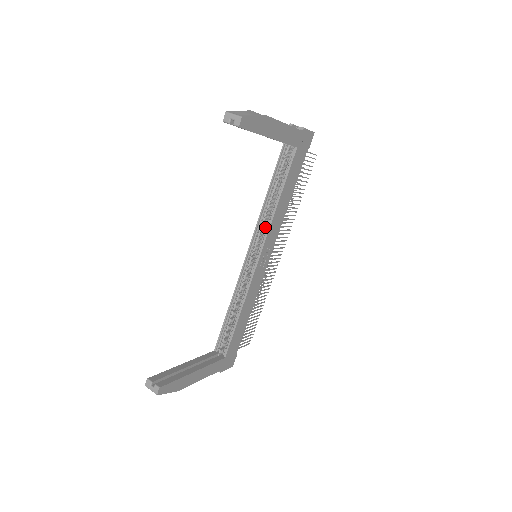
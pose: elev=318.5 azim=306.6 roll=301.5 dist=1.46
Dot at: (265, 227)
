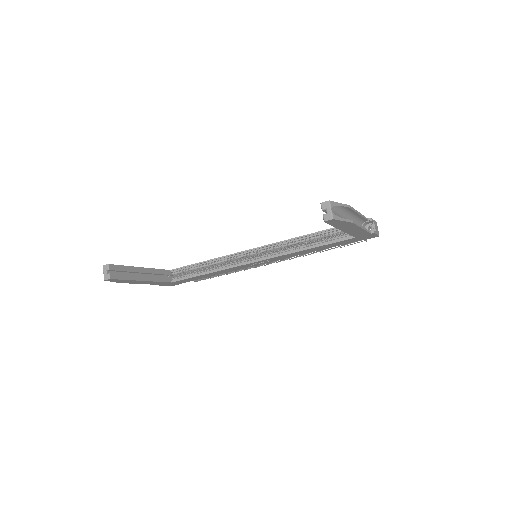
Dot at: occluded
